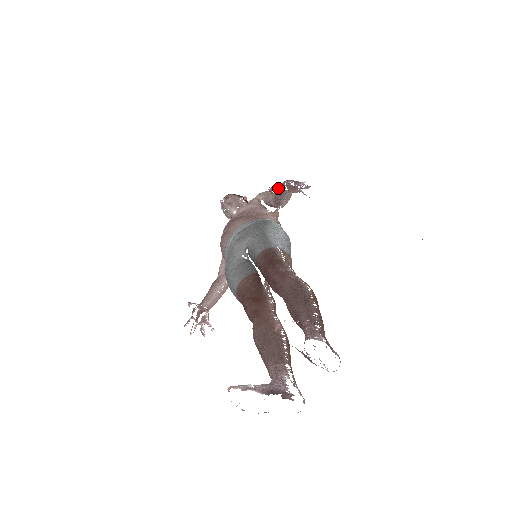
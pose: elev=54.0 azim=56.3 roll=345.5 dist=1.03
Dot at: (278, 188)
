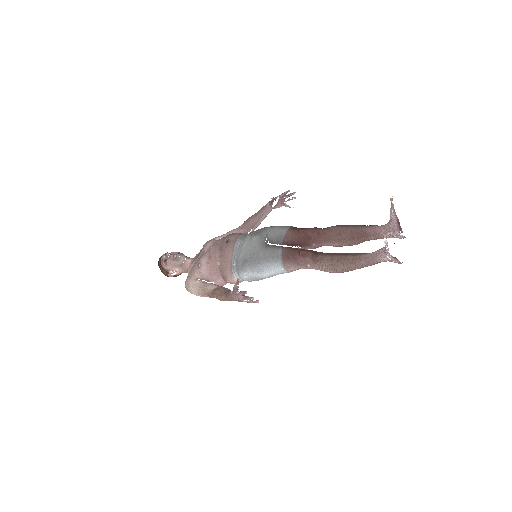
Dot at: (252, 216)
